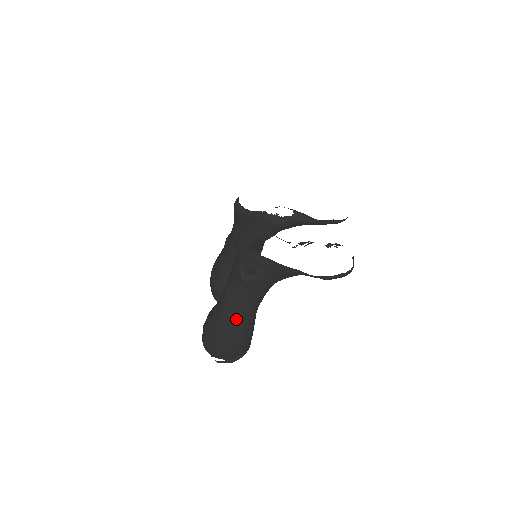
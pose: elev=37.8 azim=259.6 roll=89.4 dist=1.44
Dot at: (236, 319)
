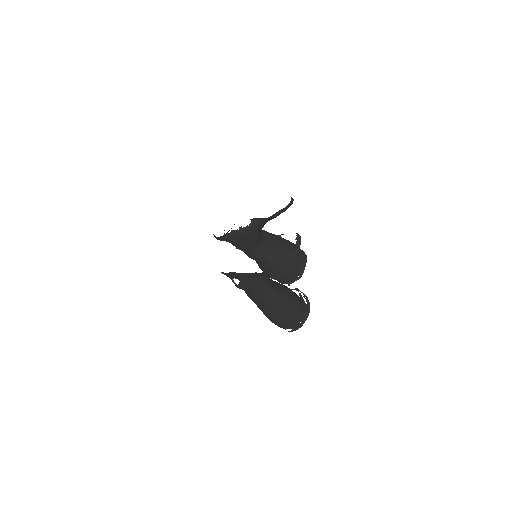
Dot at: (265, 307)
